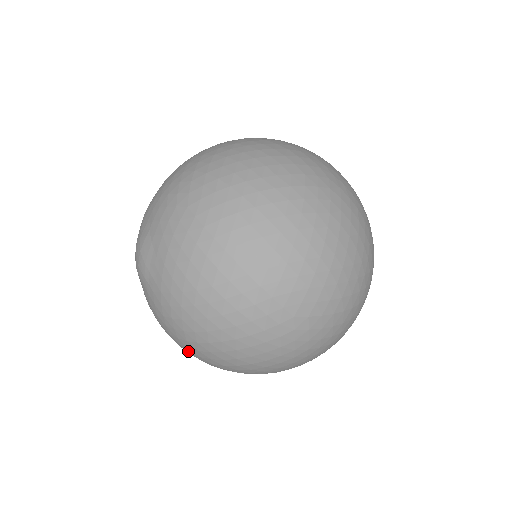
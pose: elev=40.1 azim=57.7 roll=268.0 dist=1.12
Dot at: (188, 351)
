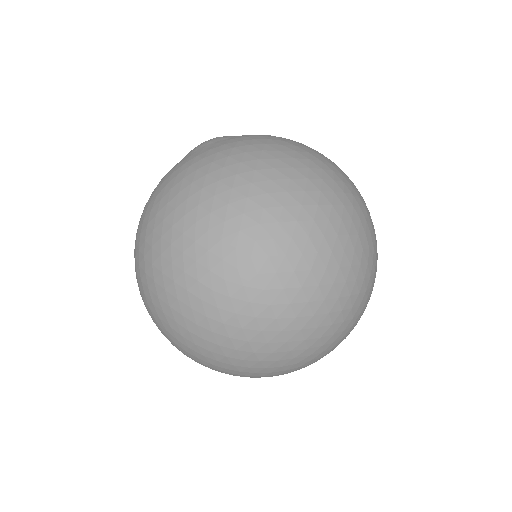
Dot at: (145, 217)
